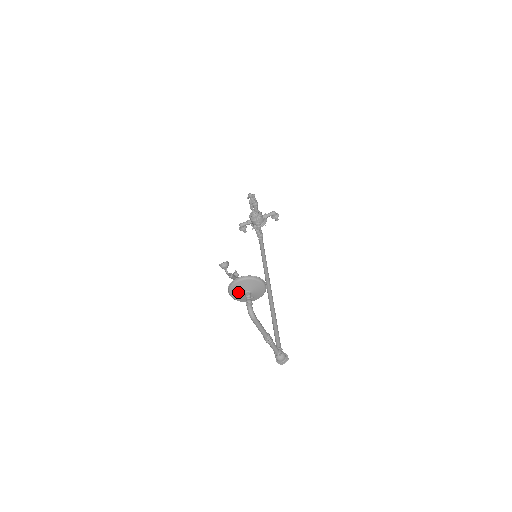
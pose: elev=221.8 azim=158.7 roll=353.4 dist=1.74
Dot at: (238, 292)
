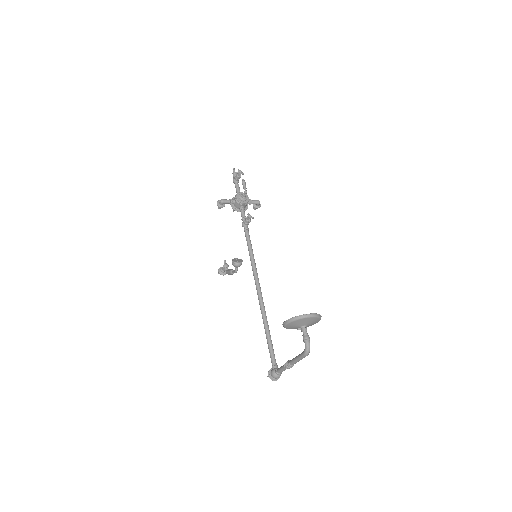
Dot at: (297, 324)
